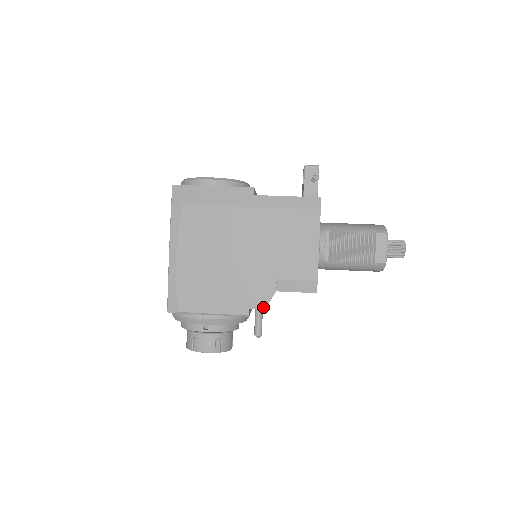
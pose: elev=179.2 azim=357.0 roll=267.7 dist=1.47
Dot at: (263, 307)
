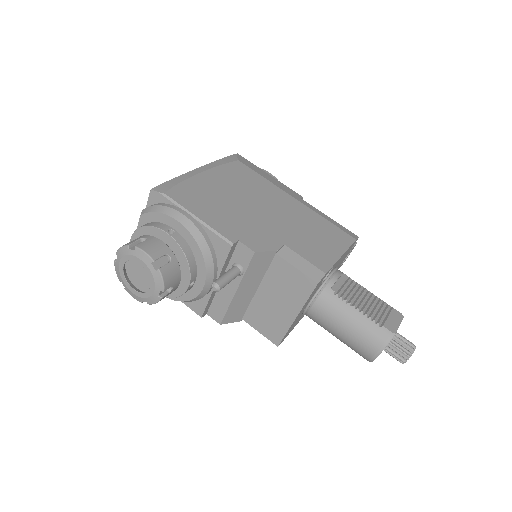
Dot at: (255, 250)
